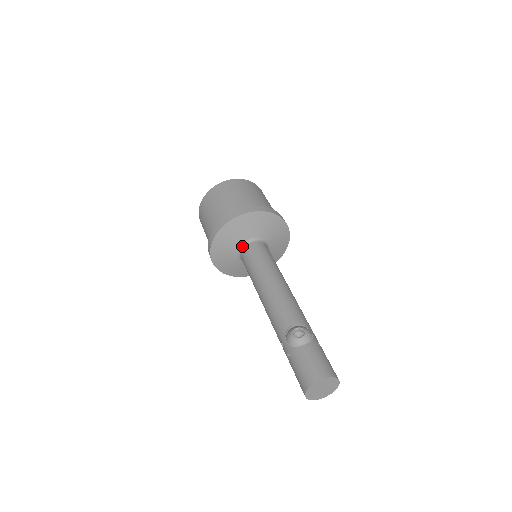
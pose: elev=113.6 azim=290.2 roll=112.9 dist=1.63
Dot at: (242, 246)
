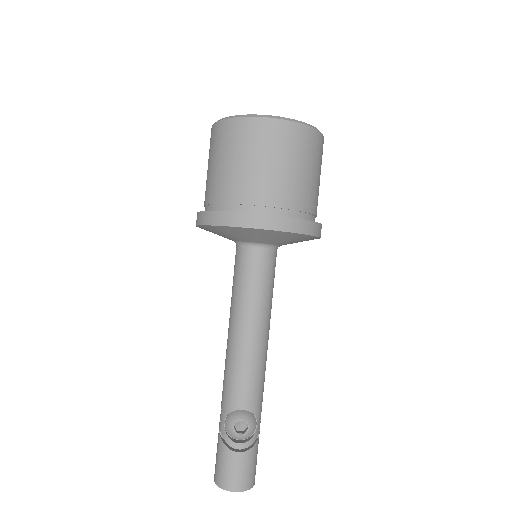
Dot at: (243, 243)
